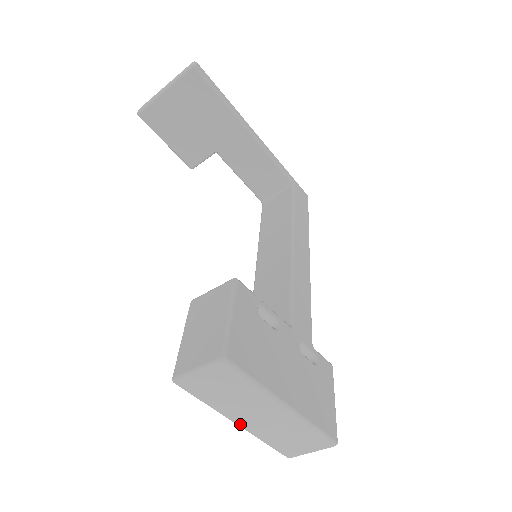
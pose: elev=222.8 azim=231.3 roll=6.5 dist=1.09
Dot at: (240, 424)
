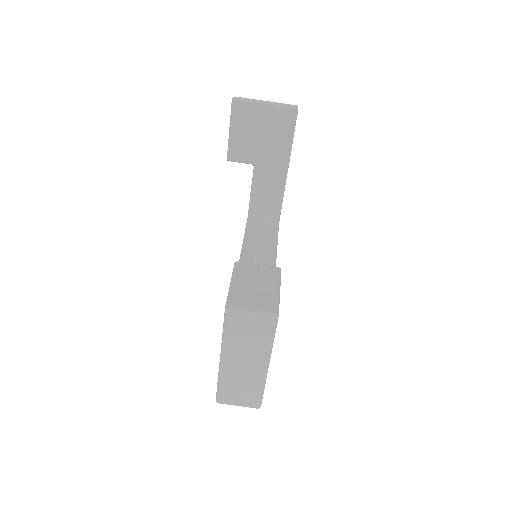
Dot at: (224, 361)
